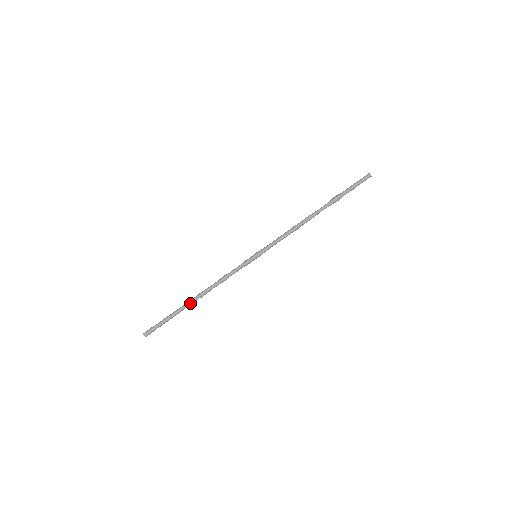
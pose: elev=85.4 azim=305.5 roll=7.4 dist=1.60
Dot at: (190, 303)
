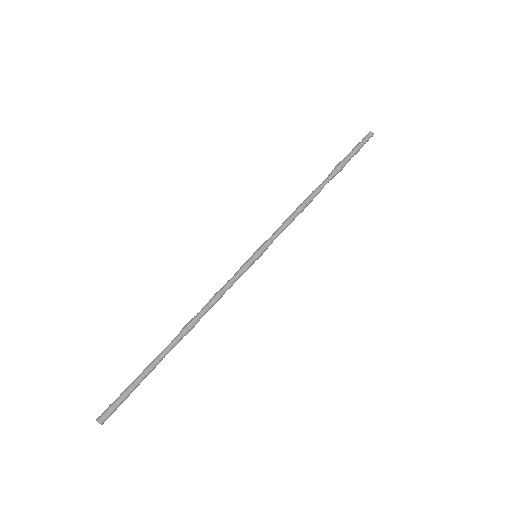
Dot at: (170, 346)
